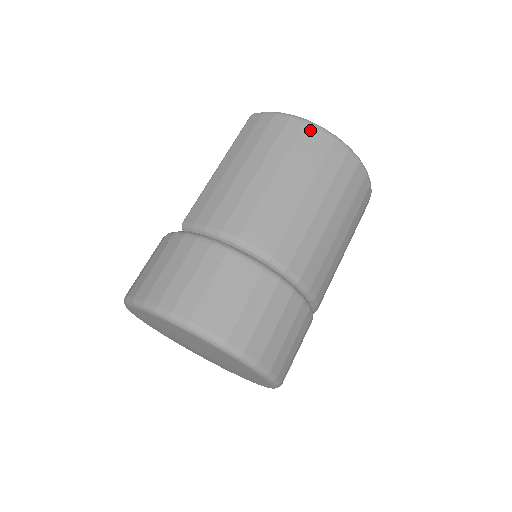
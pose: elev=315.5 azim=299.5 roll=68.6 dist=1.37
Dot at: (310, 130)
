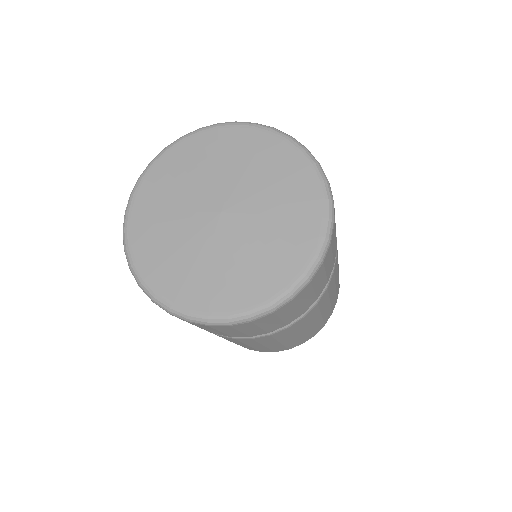
Dot at: occluded
